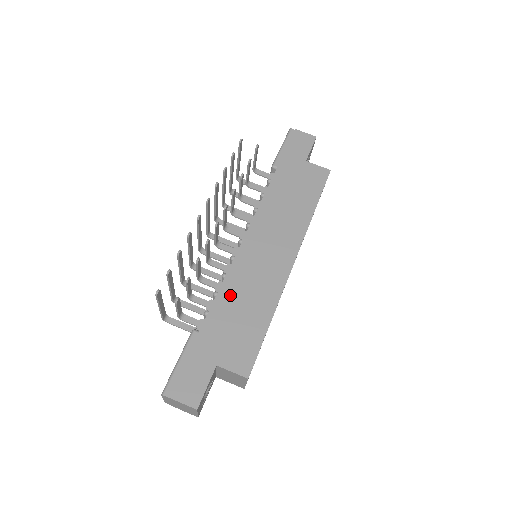
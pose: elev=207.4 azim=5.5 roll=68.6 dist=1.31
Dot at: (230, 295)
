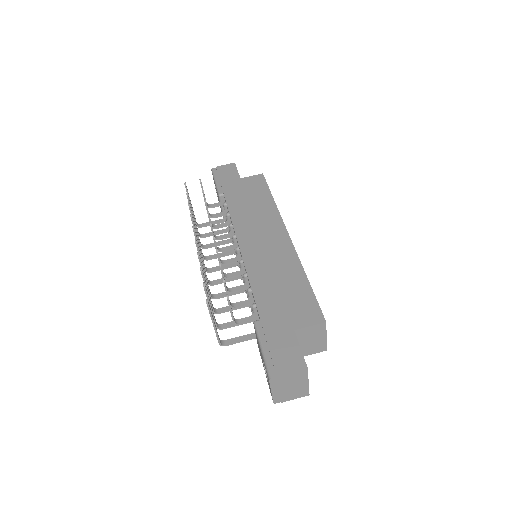
Dot at: (261, 282)
